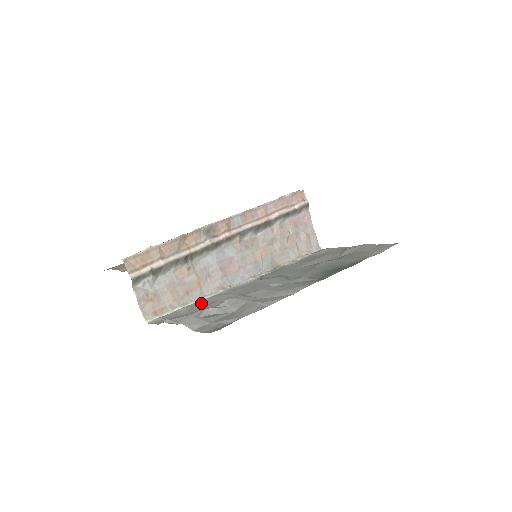
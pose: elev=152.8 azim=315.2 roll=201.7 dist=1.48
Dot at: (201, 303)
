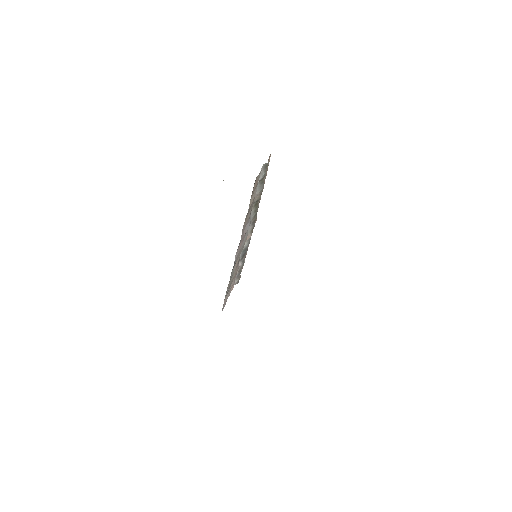
Dot at: occluded
